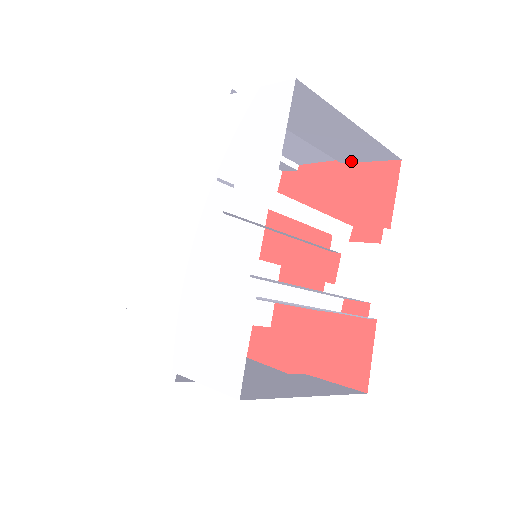
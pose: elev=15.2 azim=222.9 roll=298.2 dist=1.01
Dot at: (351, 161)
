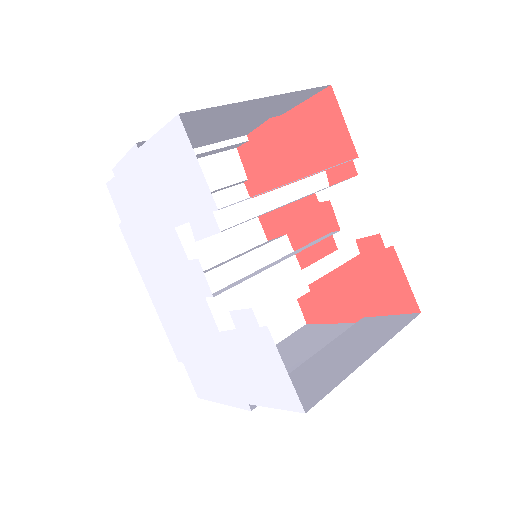
Dot at: (288, 110)
